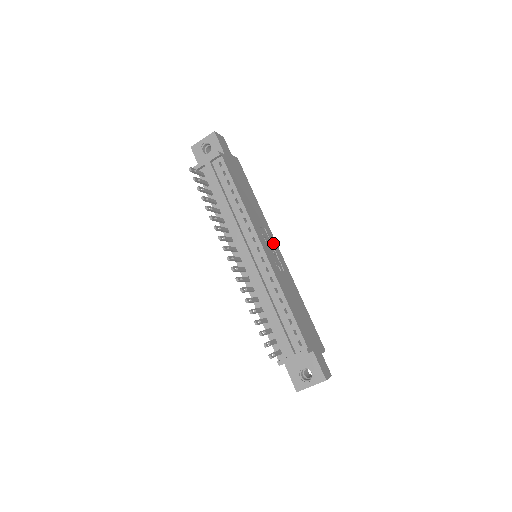
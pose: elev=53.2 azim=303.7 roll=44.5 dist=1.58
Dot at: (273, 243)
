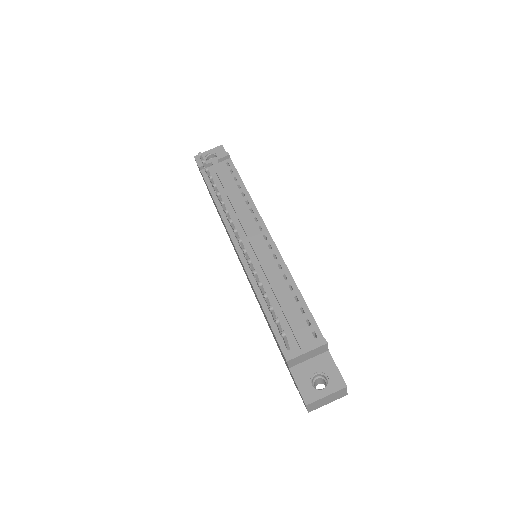
Dot at: occluded
